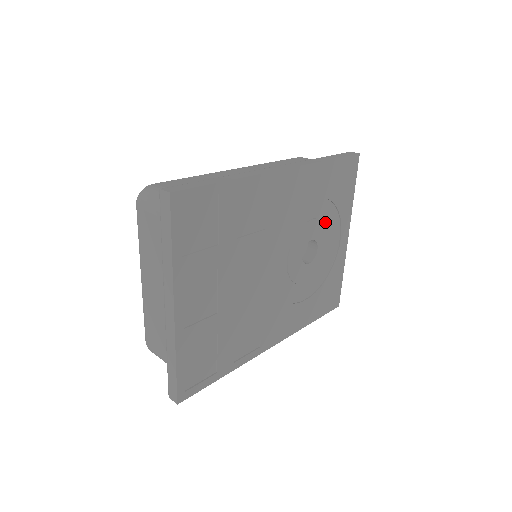
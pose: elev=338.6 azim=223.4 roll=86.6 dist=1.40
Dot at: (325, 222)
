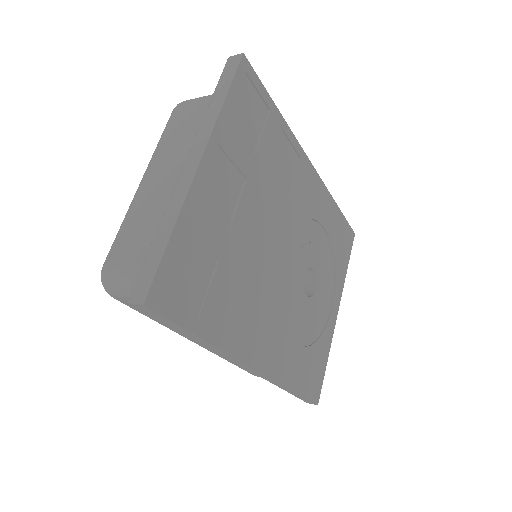
Dot at: (325, 266)
